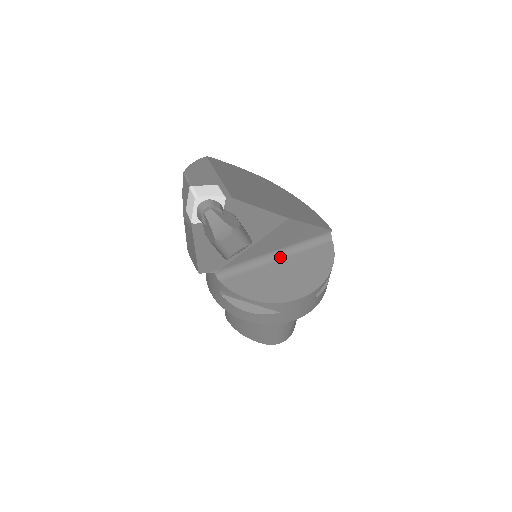
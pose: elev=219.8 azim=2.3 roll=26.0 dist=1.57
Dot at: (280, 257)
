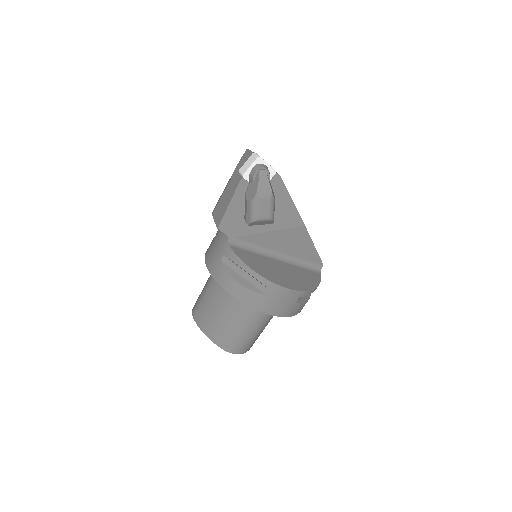
Dot at: (280, 259)
